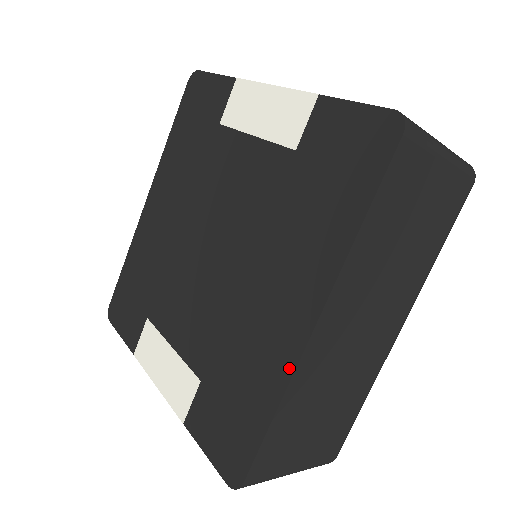
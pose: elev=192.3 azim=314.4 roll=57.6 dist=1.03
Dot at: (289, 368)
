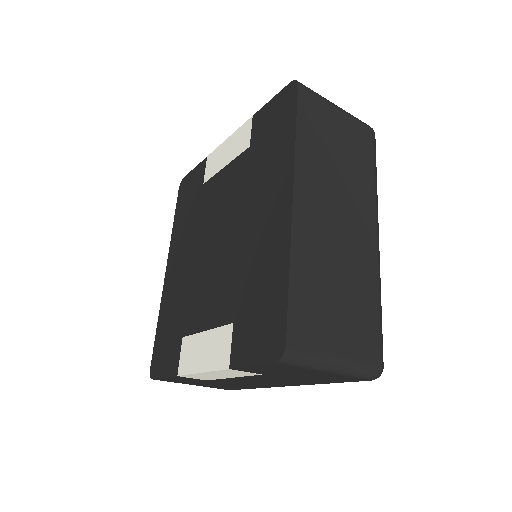
Dot at: (287, 238)
